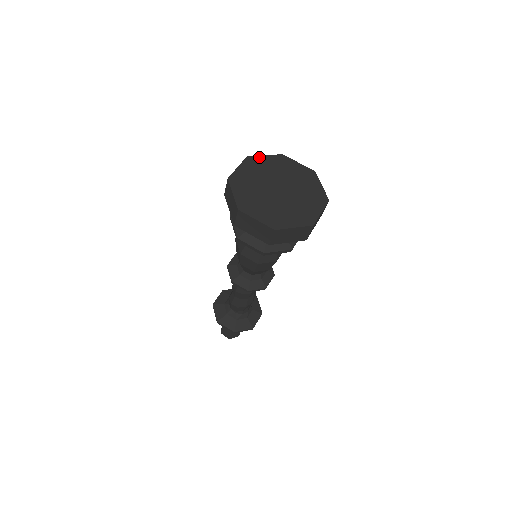
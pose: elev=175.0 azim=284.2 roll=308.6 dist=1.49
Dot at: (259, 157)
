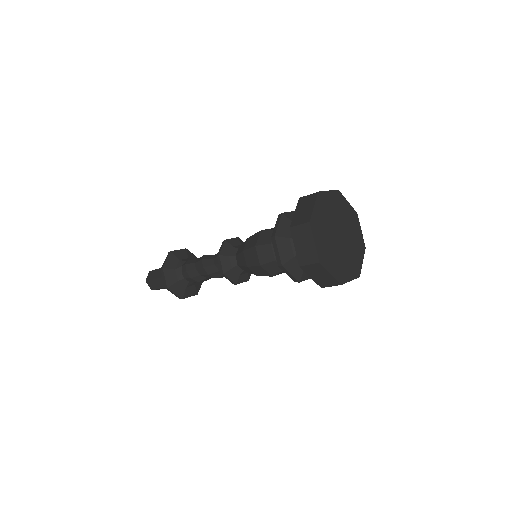
Dot at: (314, 213)
